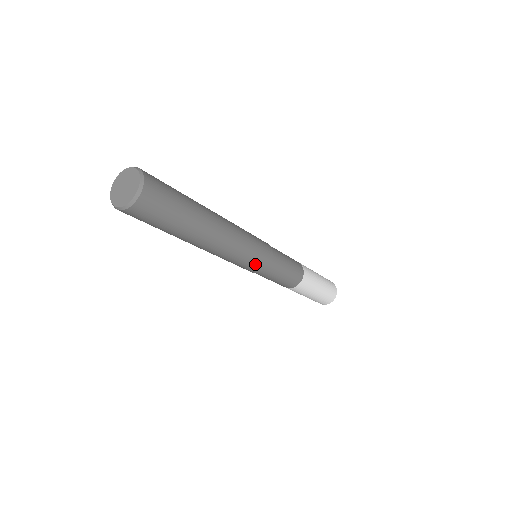
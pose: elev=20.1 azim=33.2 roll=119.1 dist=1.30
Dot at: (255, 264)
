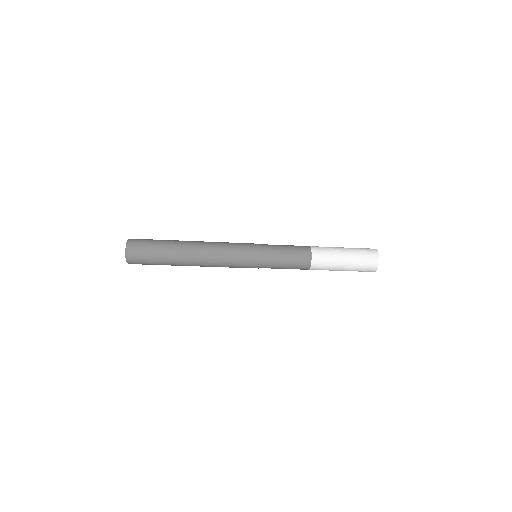
Dot at: (246, 260)
